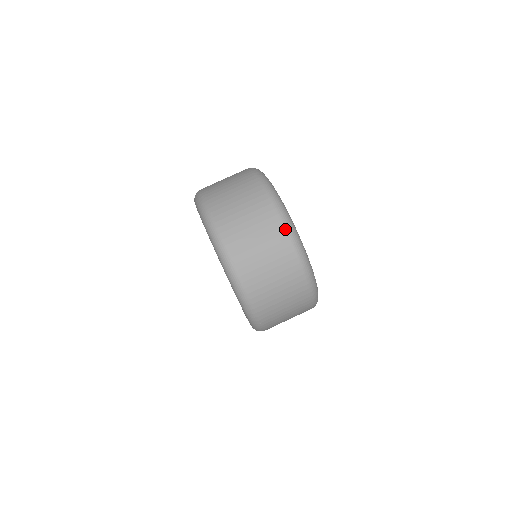
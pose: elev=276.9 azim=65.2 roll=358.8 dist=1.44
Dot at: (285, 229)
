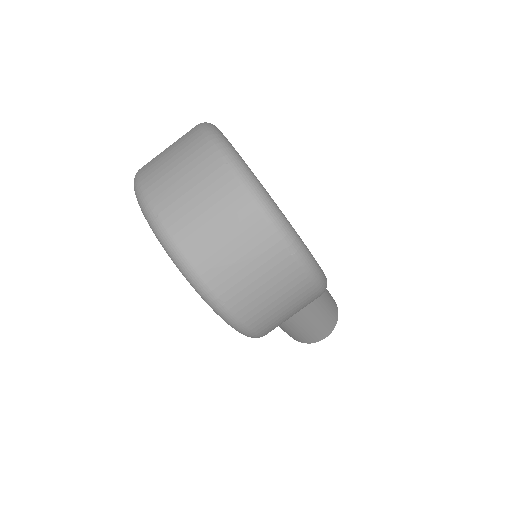
Dot at: (218, 154)
